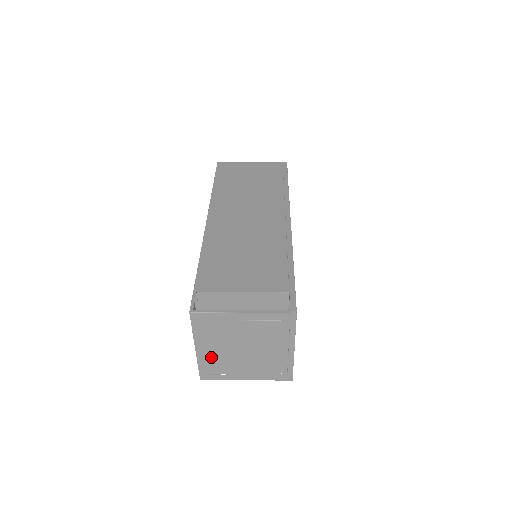
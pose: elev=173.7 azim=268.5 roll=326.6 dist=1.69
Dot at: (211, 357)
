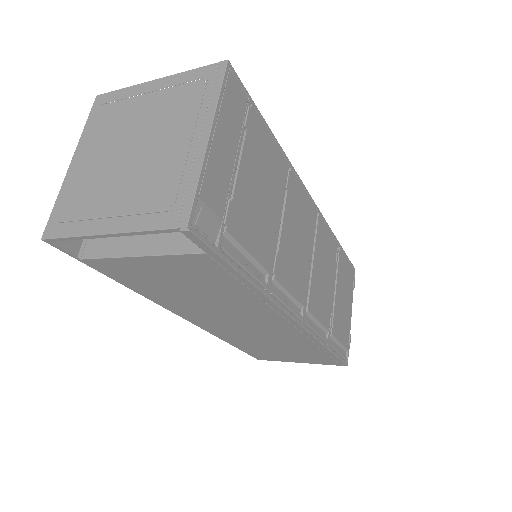
Dot at: (82, 178)
